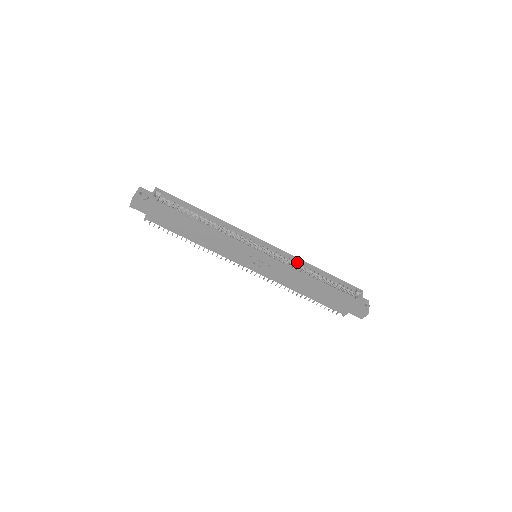
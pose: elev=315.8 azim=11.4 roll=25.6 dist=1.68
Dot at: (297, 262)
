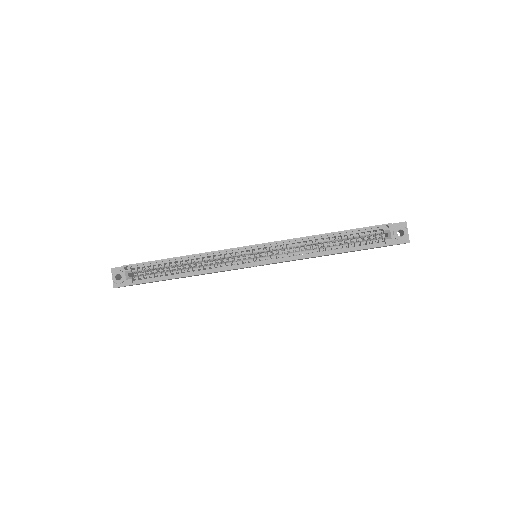
Dot at: occluded
